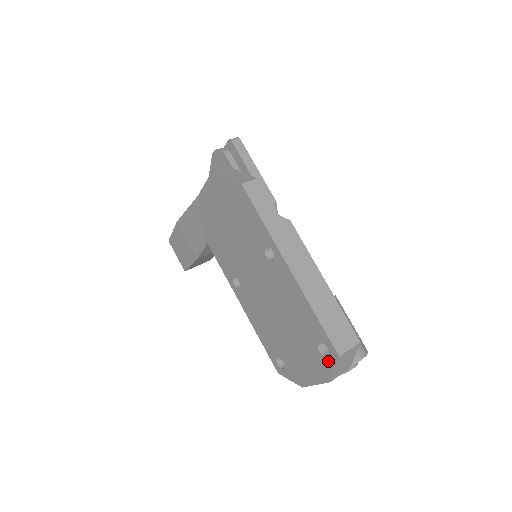
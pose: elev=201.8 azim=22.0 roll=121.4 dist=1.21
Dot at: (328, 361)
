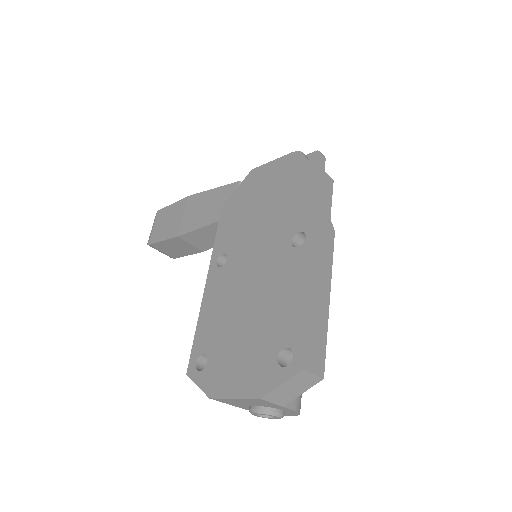
Dot at: (280, 372)
